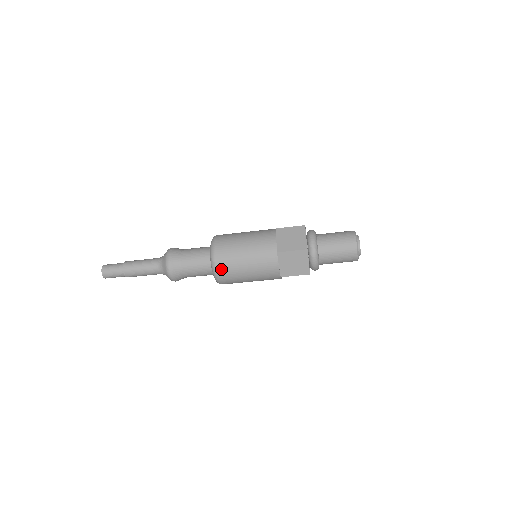
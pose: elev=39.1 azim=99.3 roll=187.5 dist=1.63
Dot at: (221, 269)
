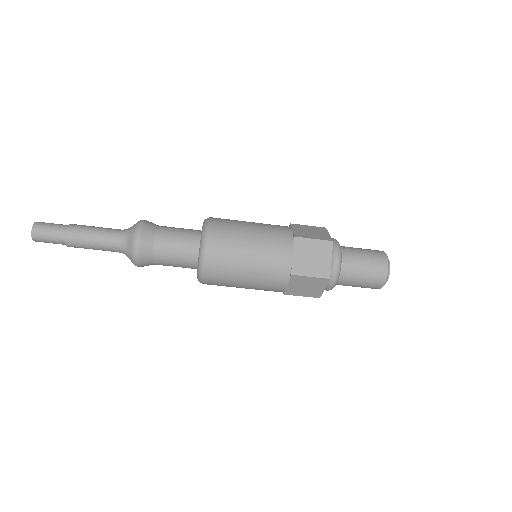
Dot at: (215, 243)
